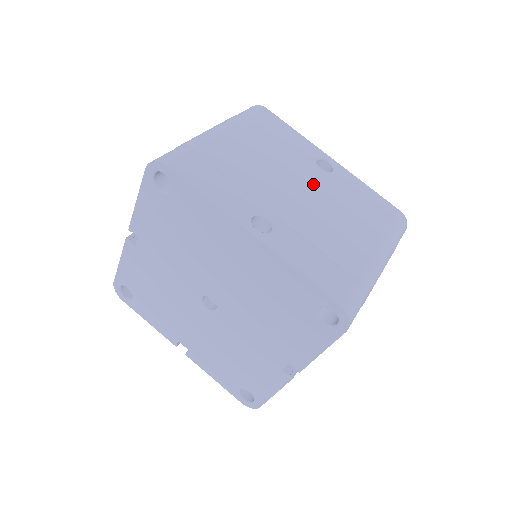
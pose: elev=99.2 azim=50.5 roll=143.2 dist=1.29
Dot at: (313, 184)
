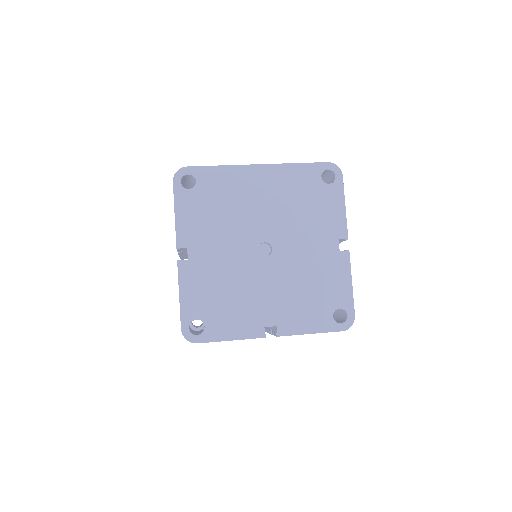
Dot at: occluded
